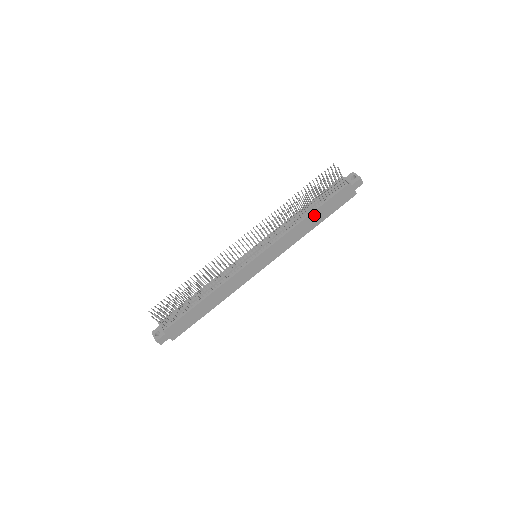
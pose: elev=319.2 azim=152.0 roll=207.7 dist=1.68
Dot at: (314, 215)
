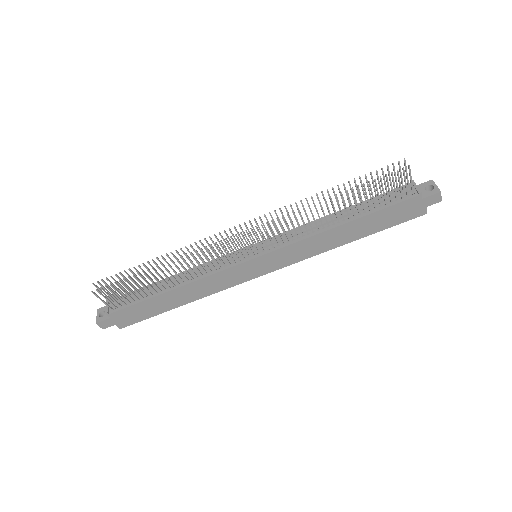
Dot at: (353, 225)
